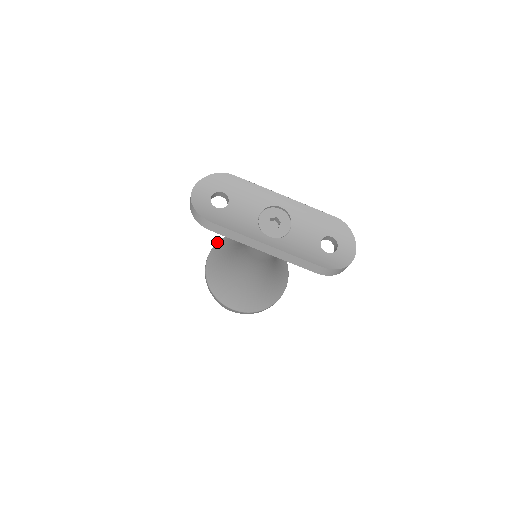
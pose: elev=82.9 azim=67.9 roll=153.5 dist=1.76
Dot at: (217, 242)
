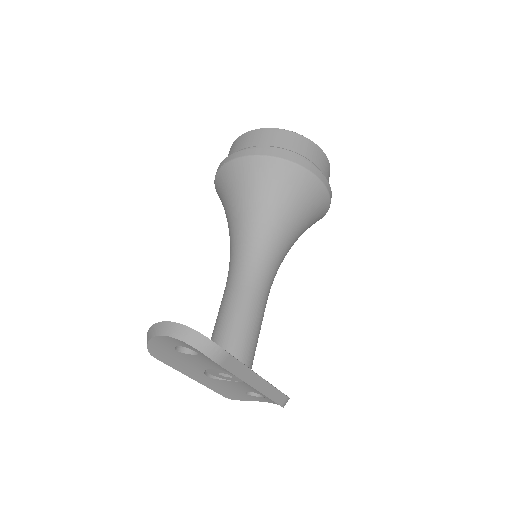
Dot at: (271, 157)
